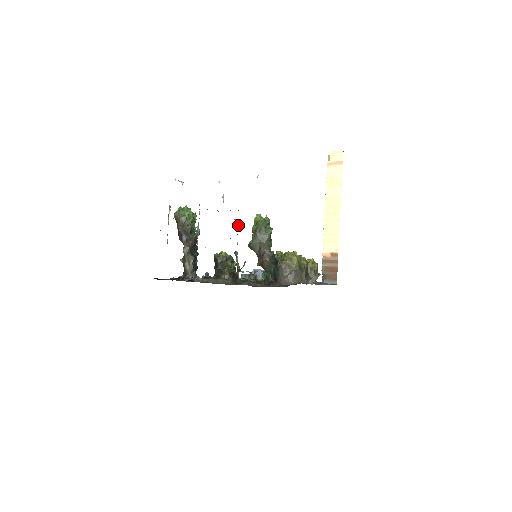
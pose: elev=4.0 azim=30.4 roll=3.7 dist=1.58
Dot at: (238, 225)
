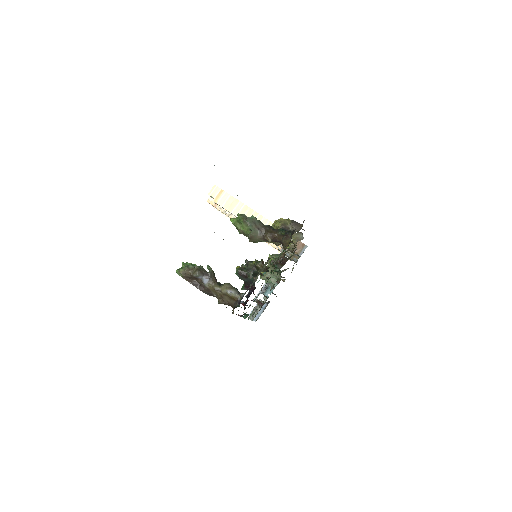
Dot at: occluded
